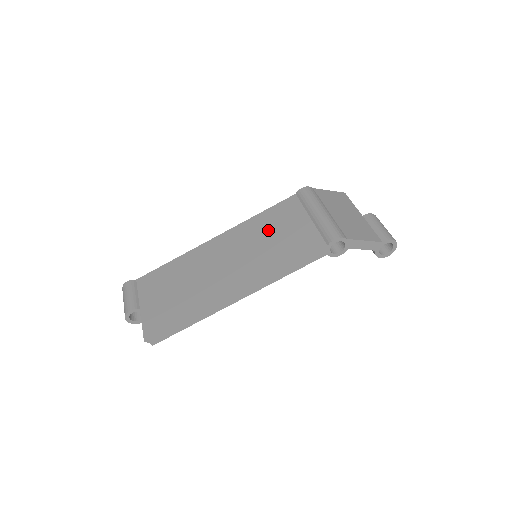
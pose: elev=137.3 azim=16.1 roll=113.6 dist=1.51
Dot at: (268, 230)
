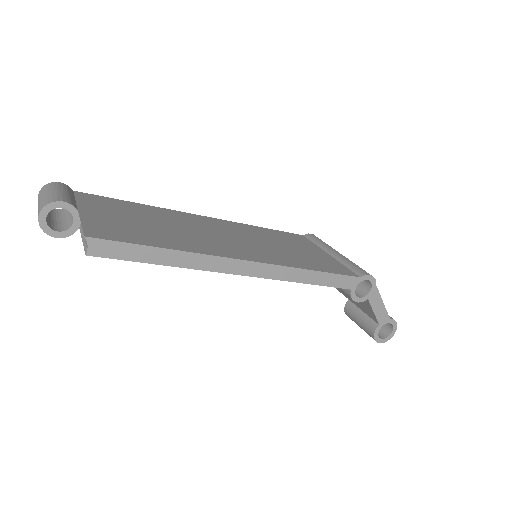
Dot at: (279, 240)
